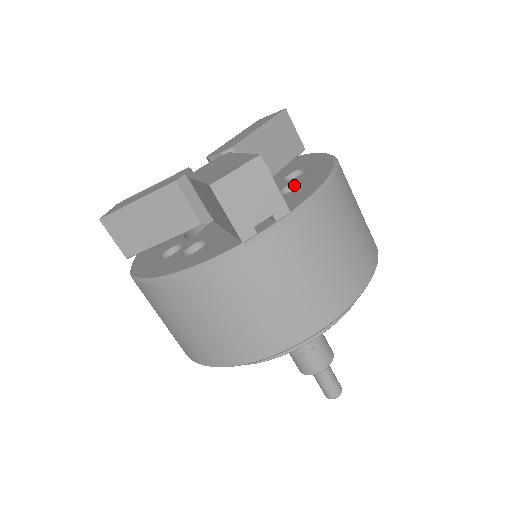
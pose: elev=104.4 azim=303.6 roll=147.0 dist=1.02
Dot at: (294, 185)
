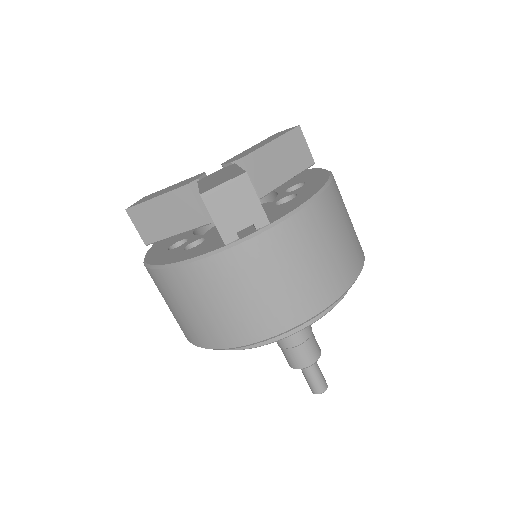
Dot at: (290, 197)
